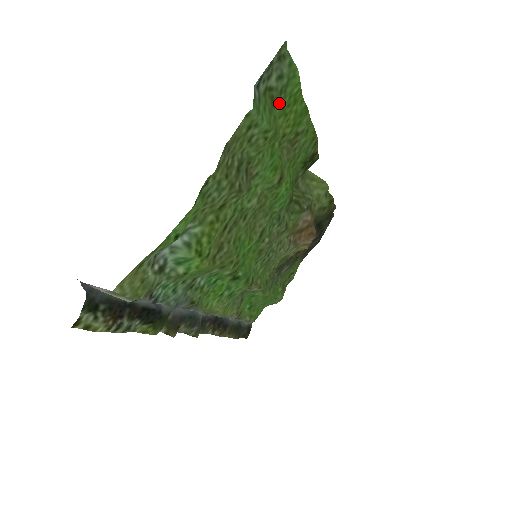
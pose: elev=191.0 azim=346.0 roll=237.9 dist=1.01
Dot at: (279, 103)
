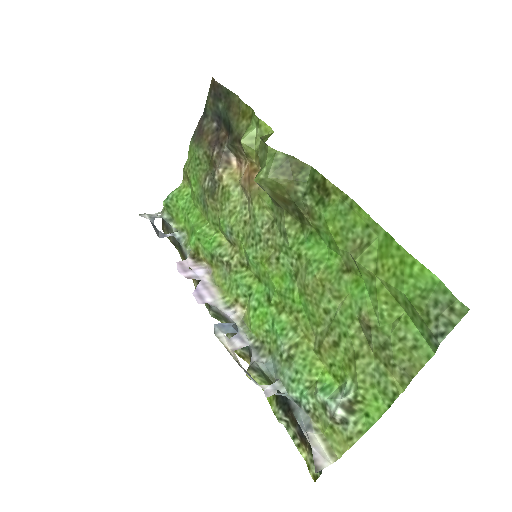
Dot at: (411, 293)
